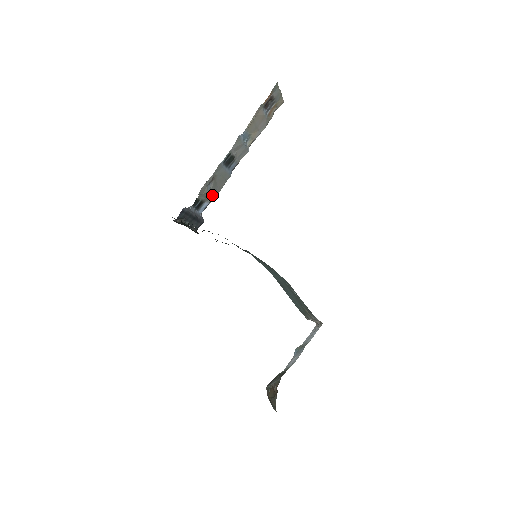
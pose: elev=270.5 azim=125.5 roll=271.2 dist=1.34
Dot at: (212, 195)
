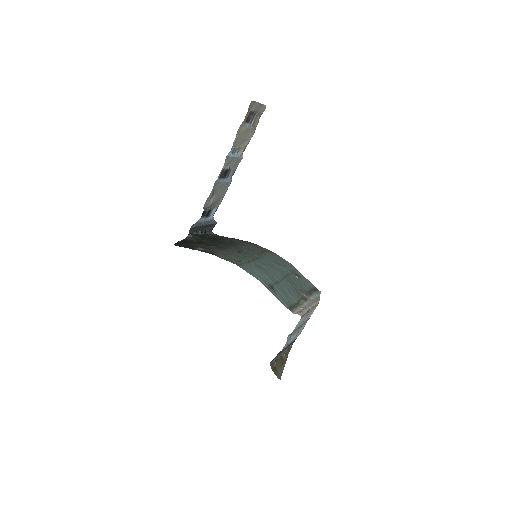
Dot at: (218, 202)
